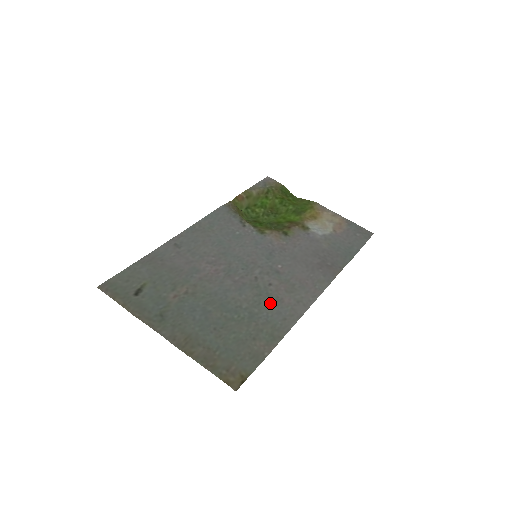
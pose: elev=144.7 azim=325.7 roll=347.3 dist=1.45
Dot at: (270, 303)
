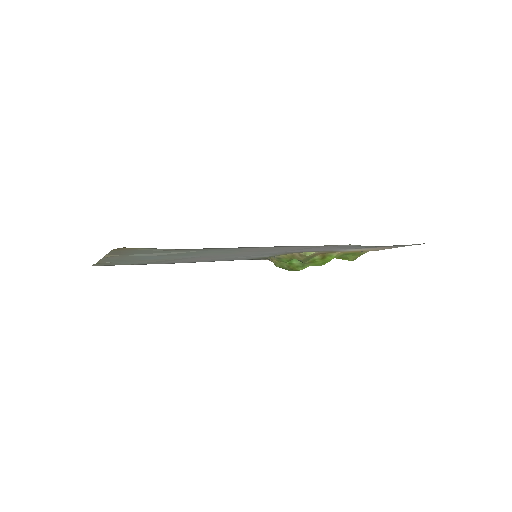
Dot at: (231, 250)
